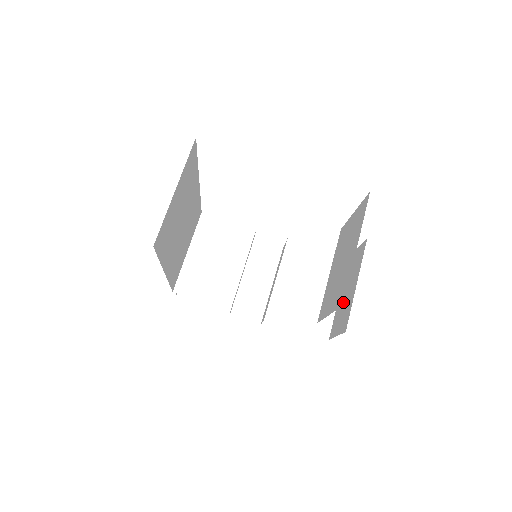
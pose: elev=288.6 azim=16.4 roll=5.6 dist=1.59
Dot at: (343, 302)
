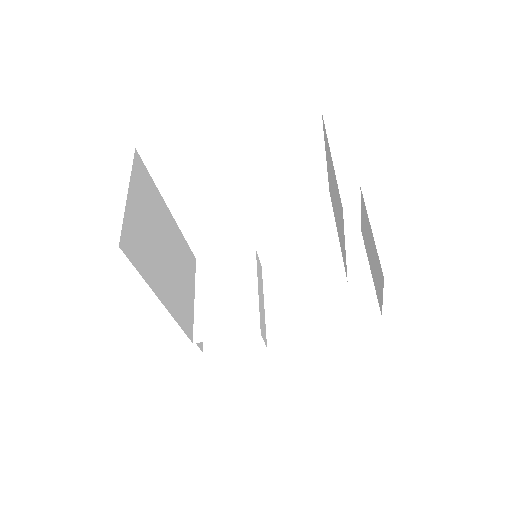
Dot at: occluded
